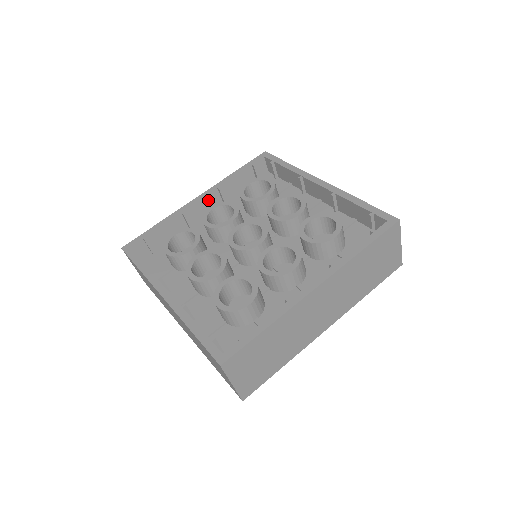
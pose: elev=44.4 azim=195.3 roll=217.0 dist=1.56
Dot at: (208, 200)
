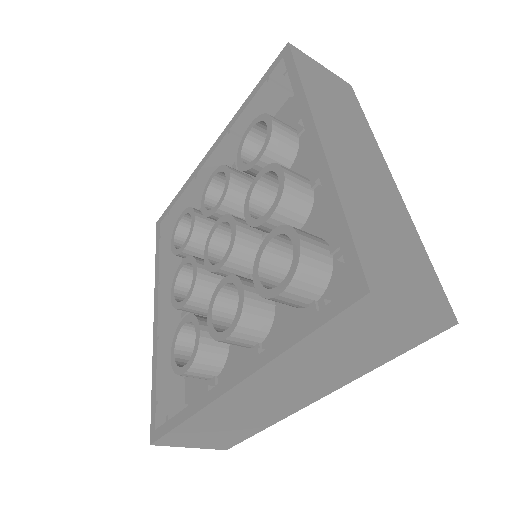
Dot at: (224, 149)
